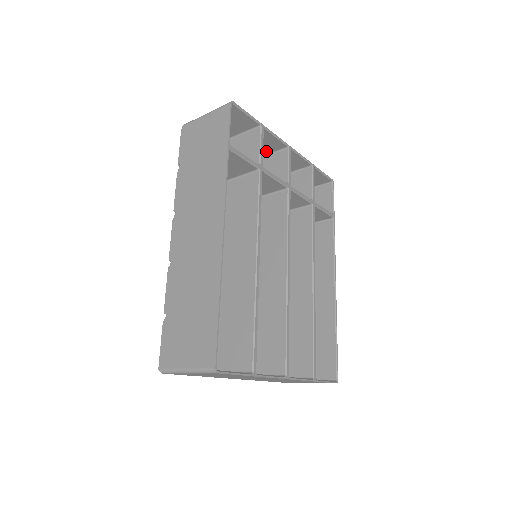
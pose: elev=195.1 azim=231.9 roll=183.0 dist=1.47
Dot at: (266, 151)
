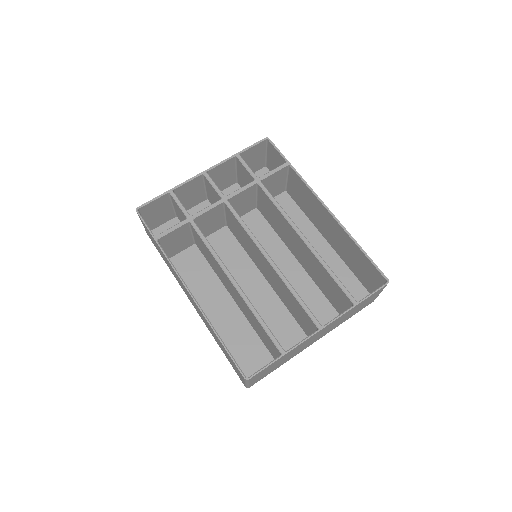
Dot at: (200, 187)
